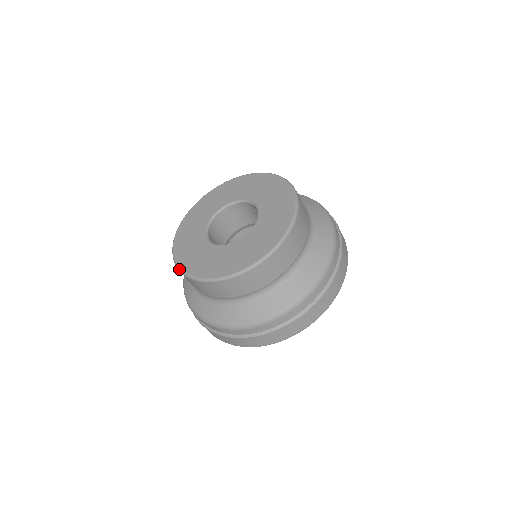
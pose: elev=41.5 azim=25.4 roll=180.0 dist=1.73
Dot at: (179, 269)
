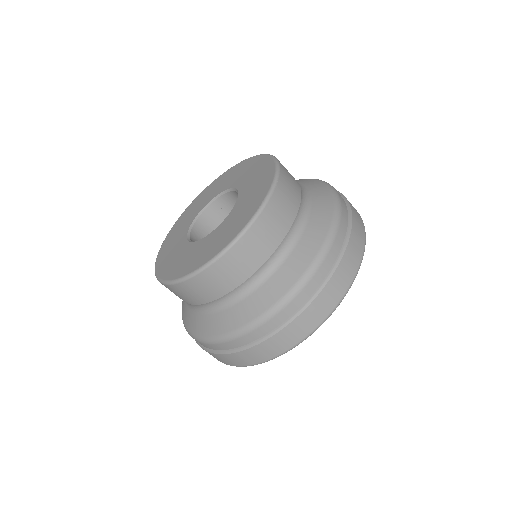
Dot at: (158, 279)
